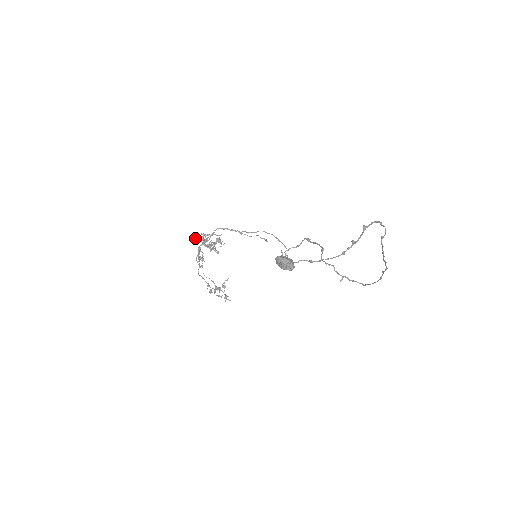
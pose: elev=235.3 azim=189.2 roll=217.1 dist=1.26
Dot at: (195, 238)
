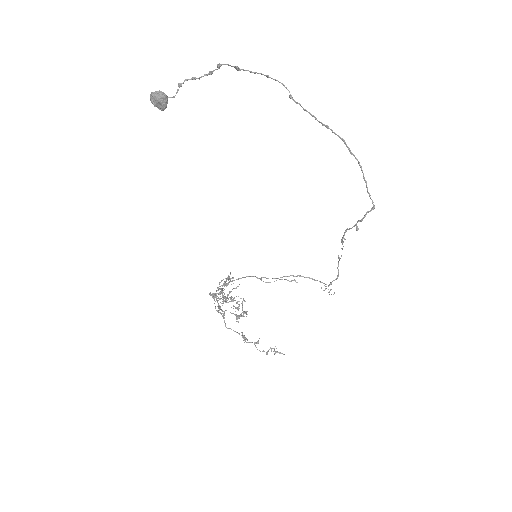
Dot at: occluded
